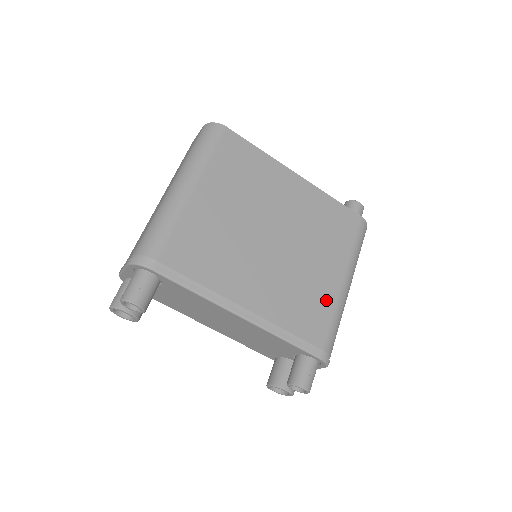
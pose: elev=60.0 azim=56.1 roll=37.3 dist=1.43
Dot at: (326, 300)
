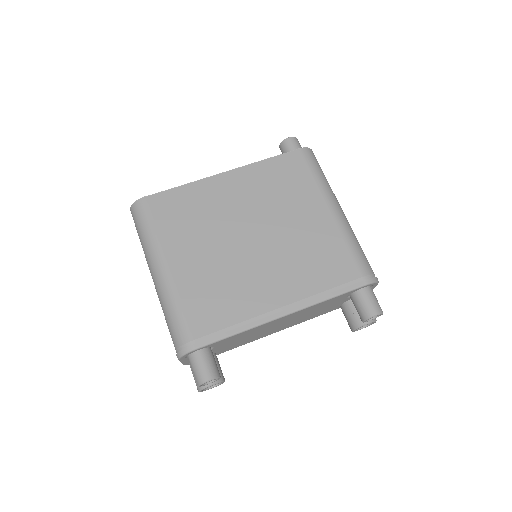
Dot at: (331, 239)
